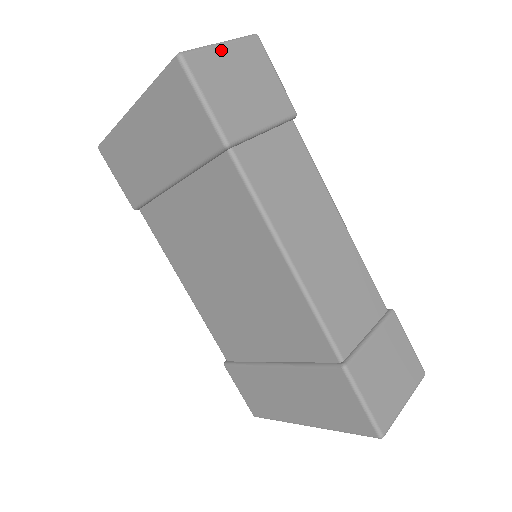
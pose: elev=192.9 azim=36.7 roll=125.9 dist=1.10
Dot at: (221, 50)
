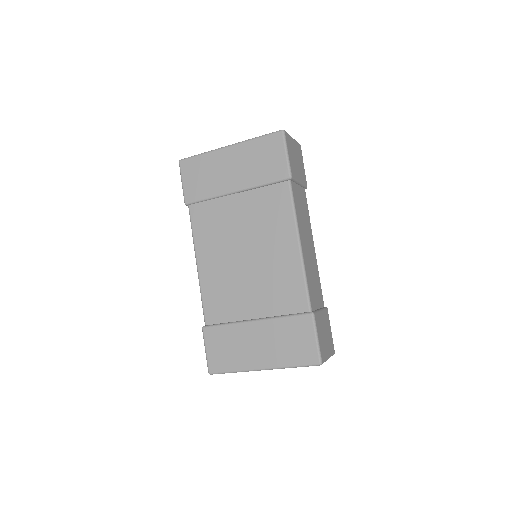
Dot at: (293, 140)
